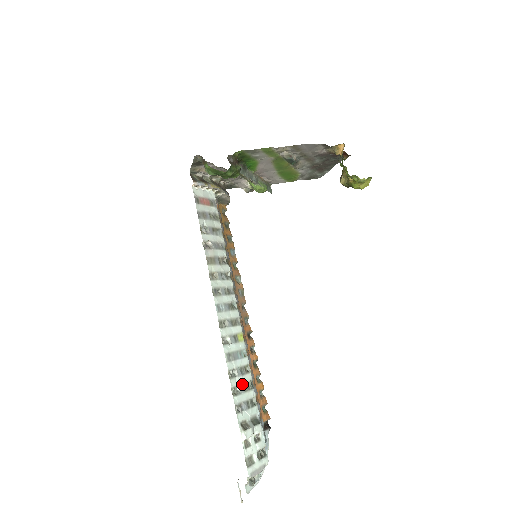
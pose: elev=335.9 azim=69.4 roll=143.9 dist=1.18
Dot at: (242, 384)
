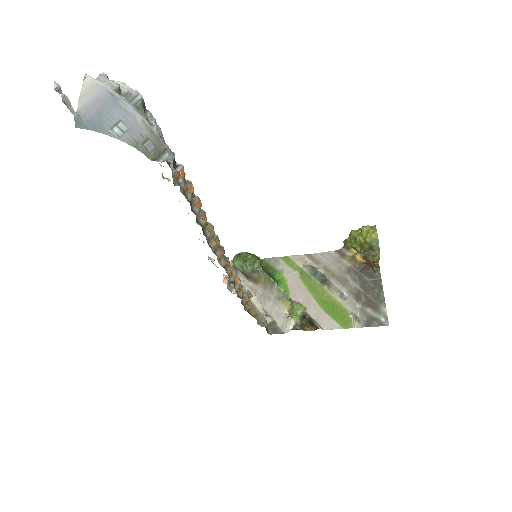
Dot at: occluded
